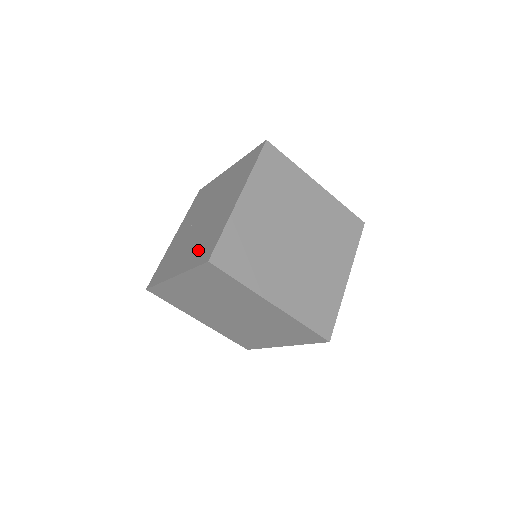
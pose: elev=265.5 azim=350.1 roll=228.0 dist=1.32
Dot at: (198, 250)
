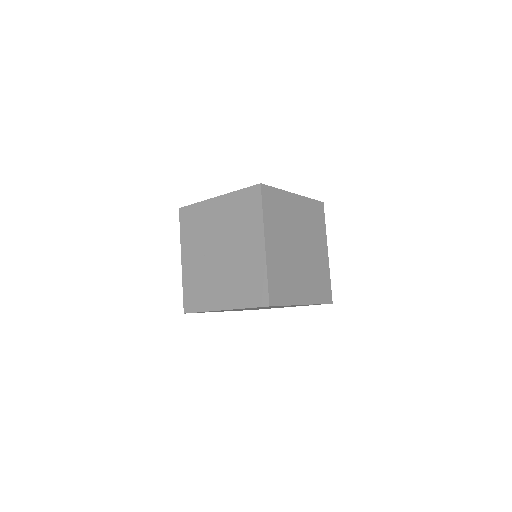
Dot at: (243, 290)
